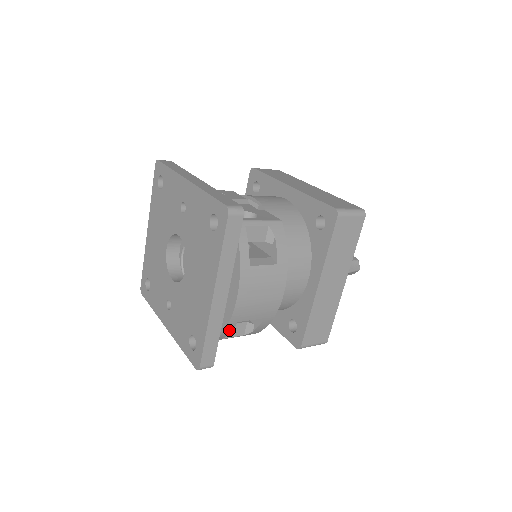
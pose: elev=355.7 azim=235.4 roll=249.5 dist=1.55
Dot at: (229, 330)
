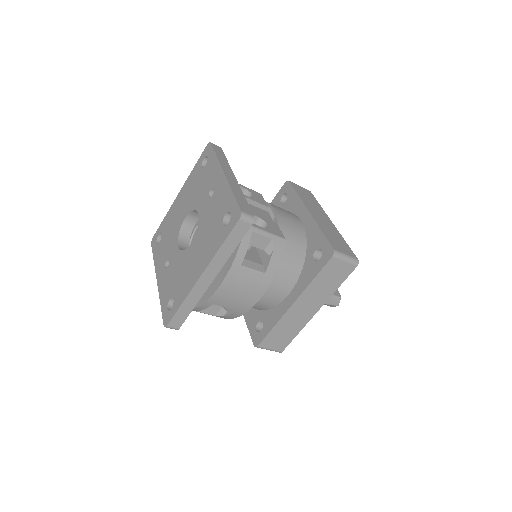
Dot at: (204, 307)
